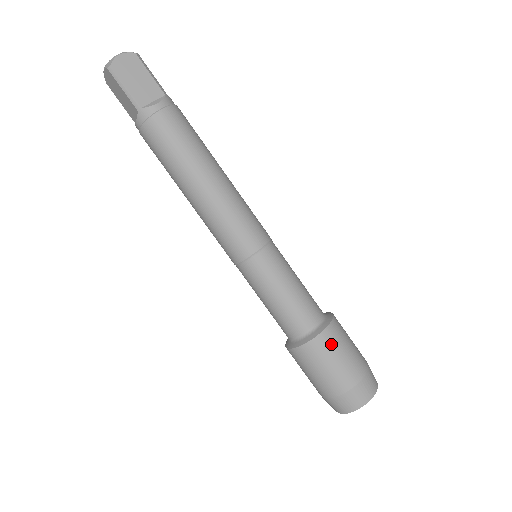
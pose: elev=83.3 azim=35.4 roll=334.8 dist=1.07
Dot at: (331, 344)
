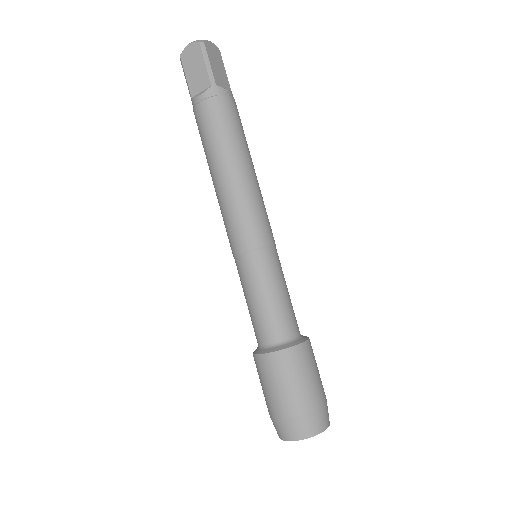
Dot at: (269, 369)
